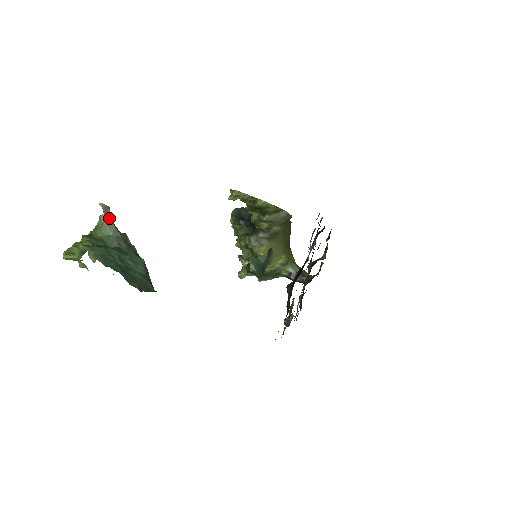
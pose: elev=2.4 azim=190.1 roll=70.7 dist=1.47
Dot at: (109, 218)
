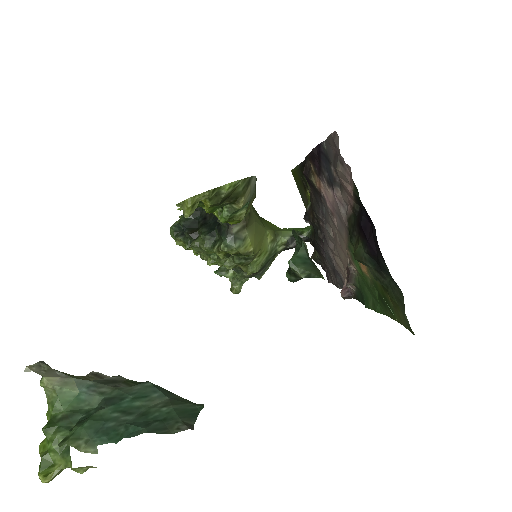
Dot at: (55, 375)
